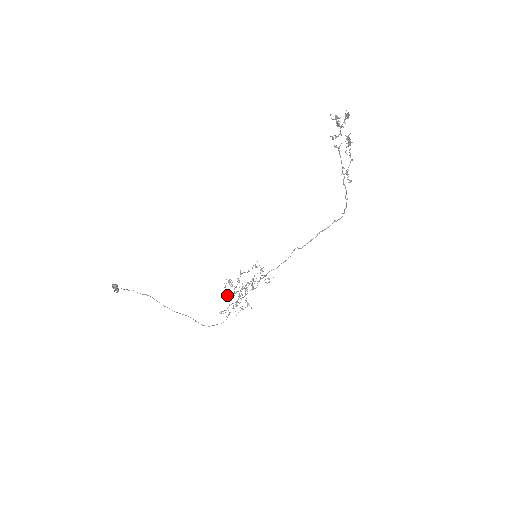
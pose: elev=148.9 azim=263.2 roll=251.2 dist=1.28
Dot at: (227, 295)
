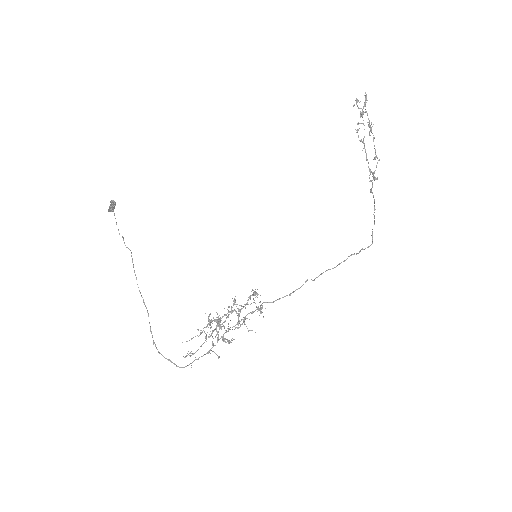
Dot at: (206, 337)
